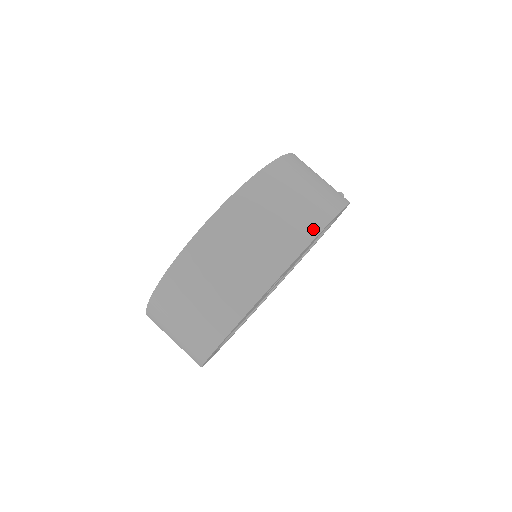
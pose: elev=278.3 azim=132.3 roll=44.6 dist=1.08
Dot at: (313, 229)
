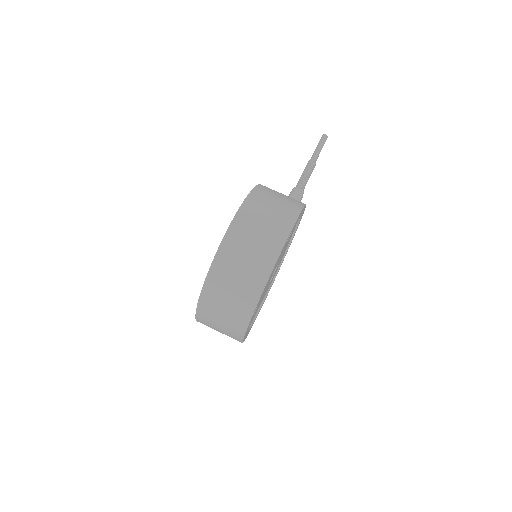
Dot at: (265, 275)
